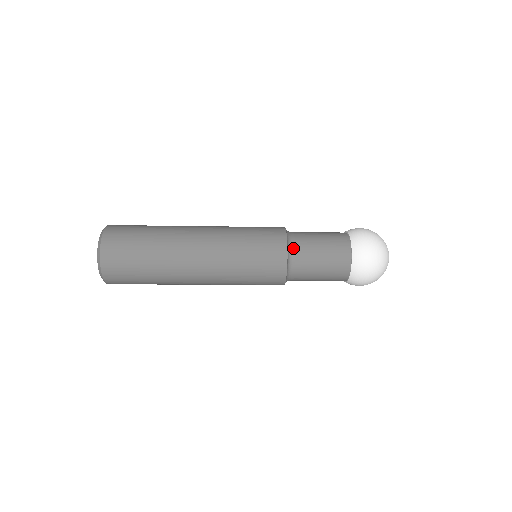
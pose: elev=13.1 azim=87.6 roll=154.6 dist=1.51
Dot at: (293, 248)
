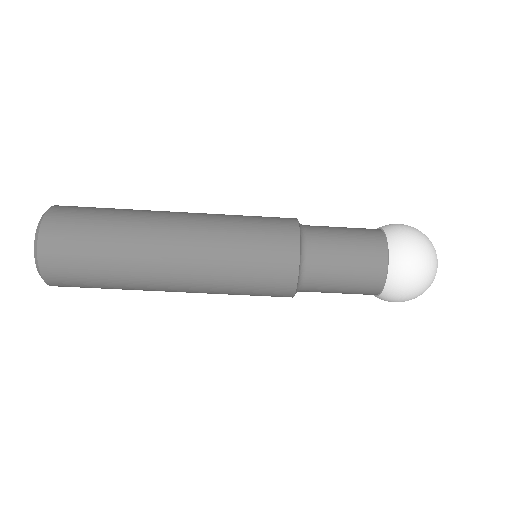
Dot at: (308, 256)
